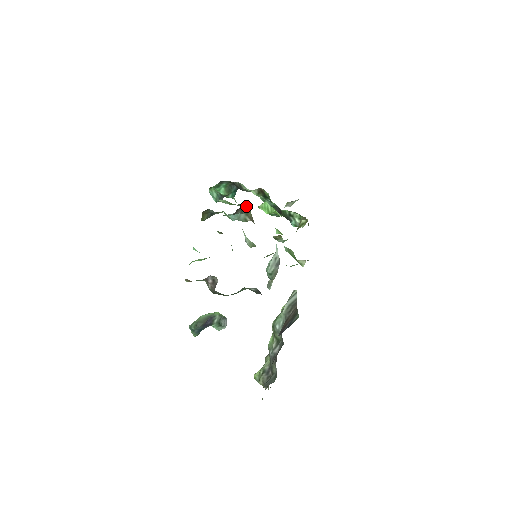
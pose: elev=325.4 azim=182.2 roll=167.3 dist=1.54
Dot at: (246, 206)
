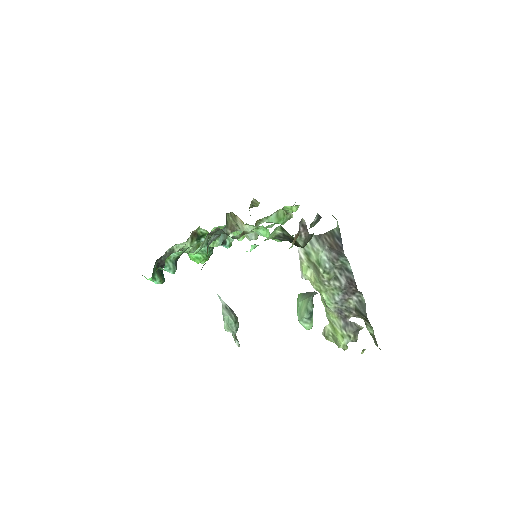
Dot at: (205, 242)
